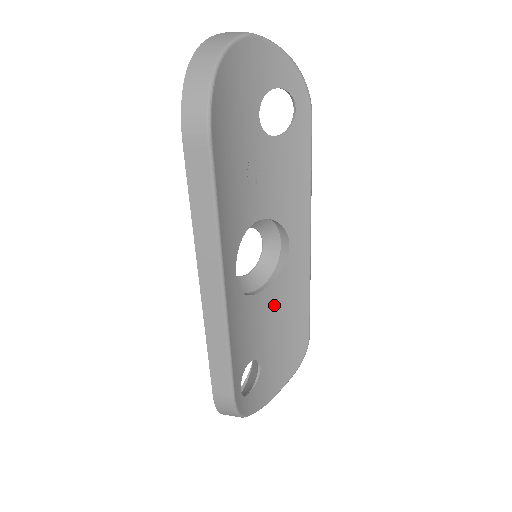
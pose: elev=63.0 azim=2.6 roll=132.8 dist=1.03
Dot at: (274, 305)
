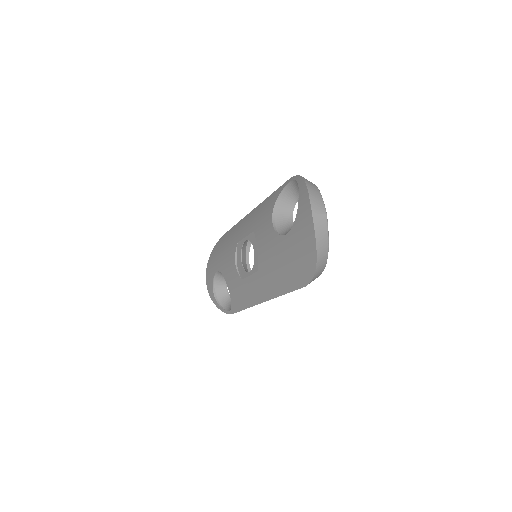
Dot at: occluded
